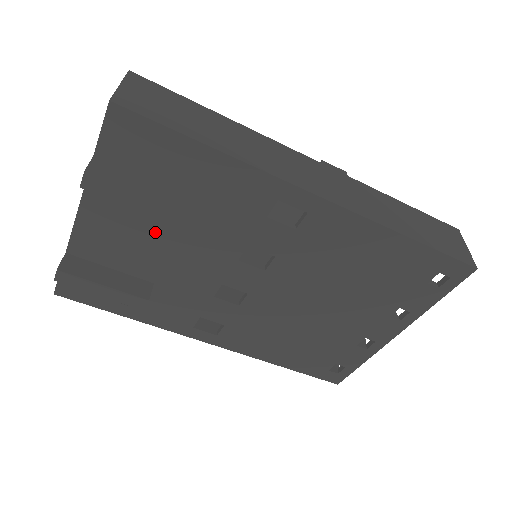
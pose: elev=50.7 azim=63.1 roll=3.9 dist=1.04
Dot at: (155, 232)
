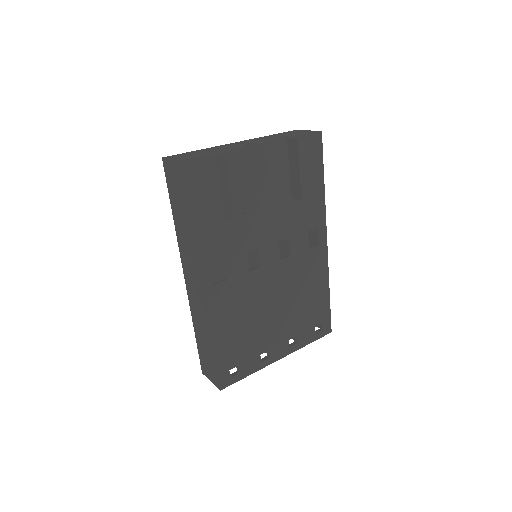
Dot at: (271, 191)
